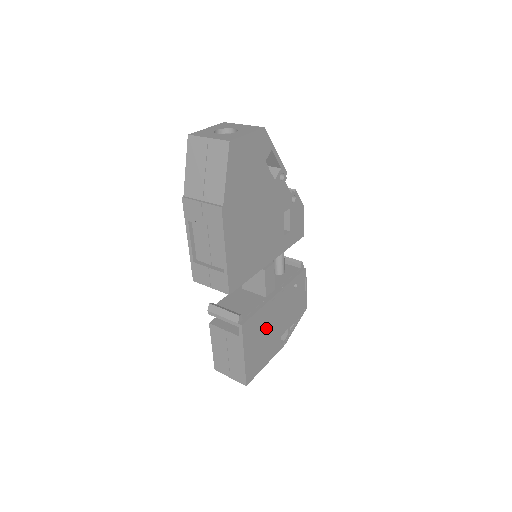
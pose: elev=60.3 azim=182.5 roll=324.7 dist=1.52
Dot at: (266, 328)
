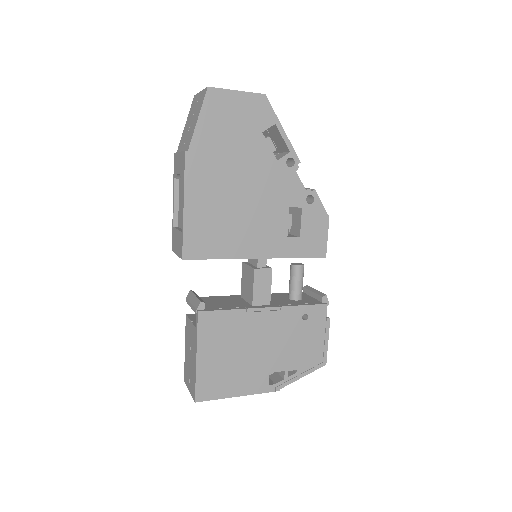
Dot at: (242, 343)
